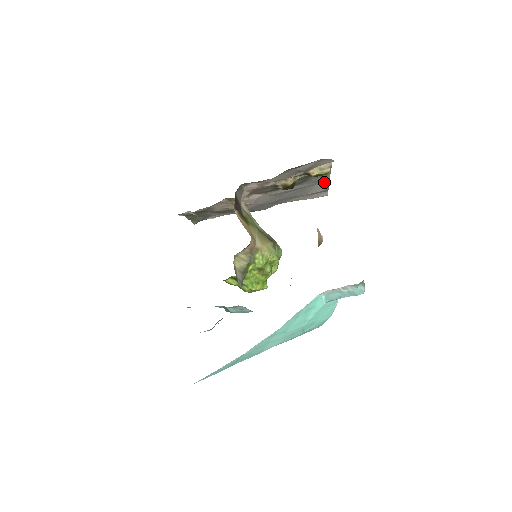
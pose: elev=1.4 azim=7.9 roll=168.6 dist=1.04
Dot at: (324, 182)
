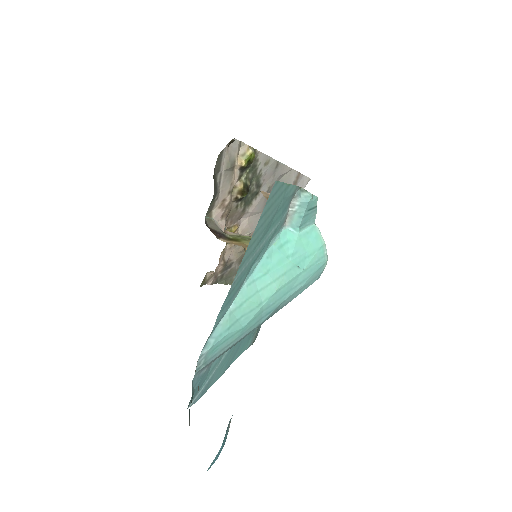
Dot at: (281, 168)
